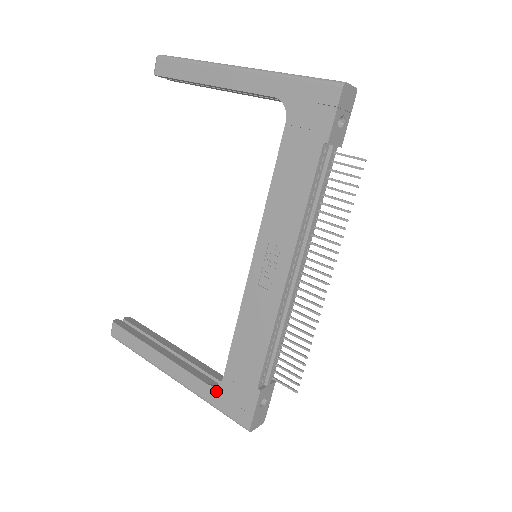
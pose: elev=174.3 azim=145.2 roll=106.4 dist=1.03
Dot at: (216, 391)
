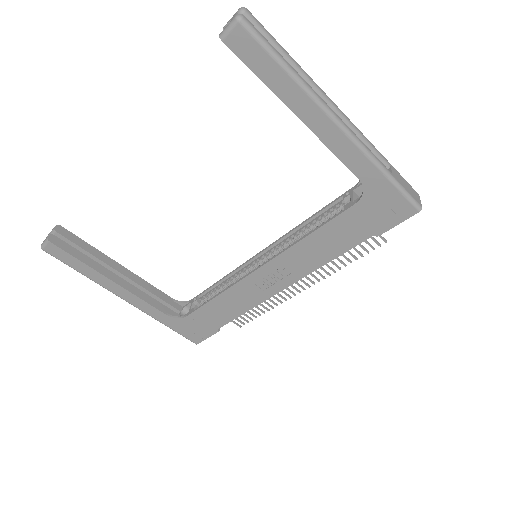
Dot at: (175, 321)
